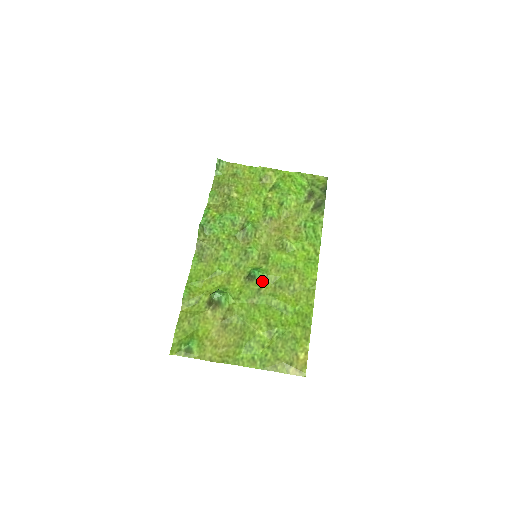
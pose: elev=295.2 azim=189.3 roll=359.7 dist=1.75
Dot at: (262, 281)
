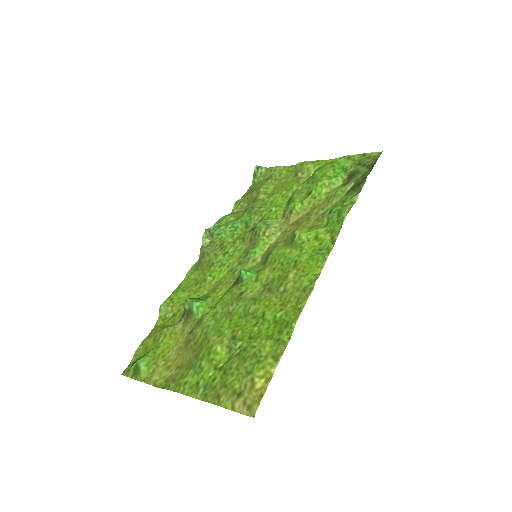
Dot at: (249, 283)
